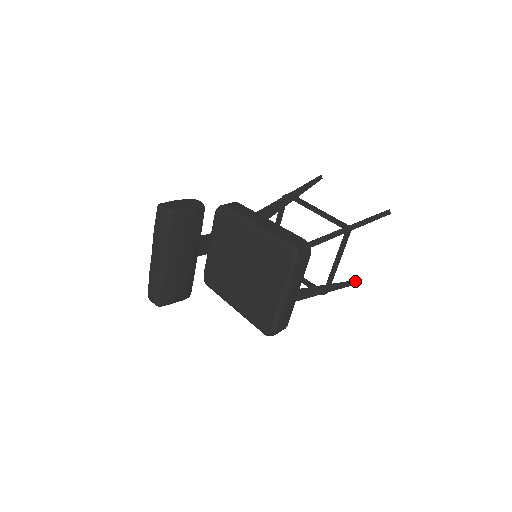
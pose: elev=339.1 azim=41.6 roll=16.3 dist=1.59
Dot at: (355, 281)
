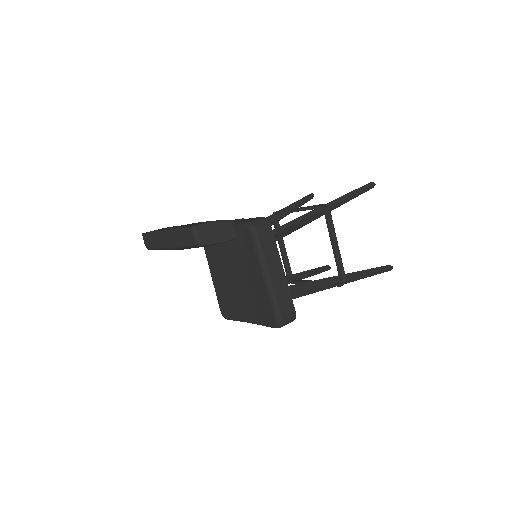
Dot at: (325, 270)
